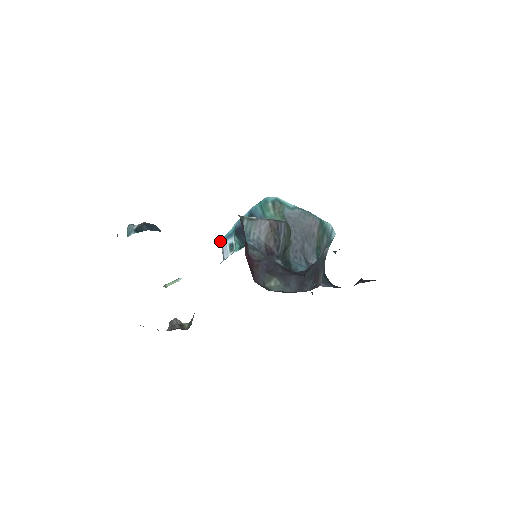
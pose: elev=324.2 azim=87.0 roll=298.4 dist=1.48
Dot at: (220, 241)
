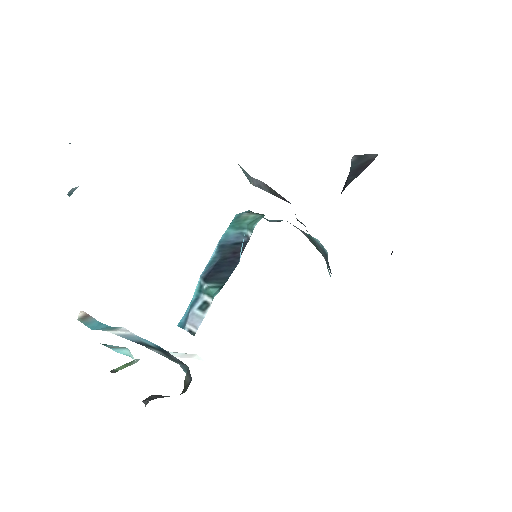
Dot at: (178, 325)
